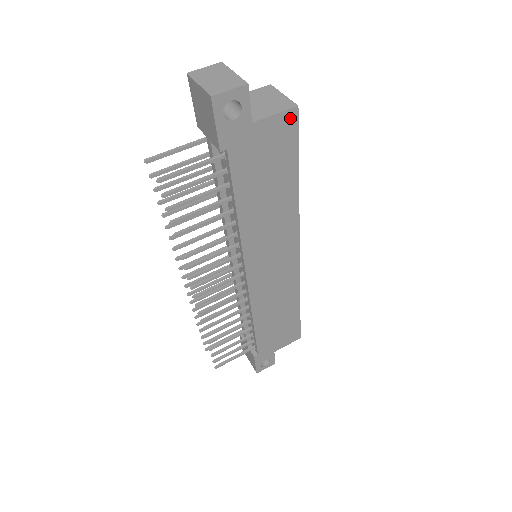
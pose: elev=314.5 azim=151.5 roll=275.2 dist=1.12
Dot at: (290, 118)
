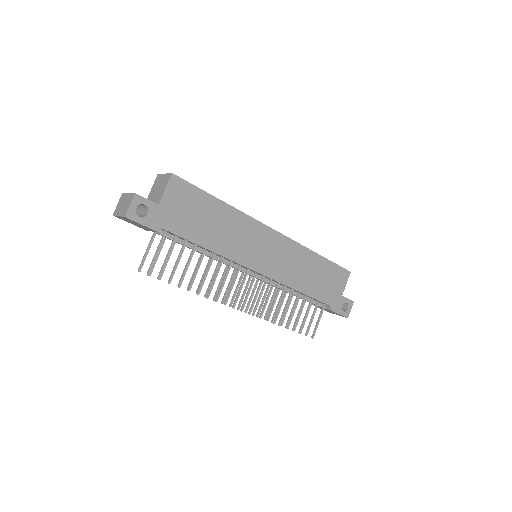
Dot at: (175, 182)
